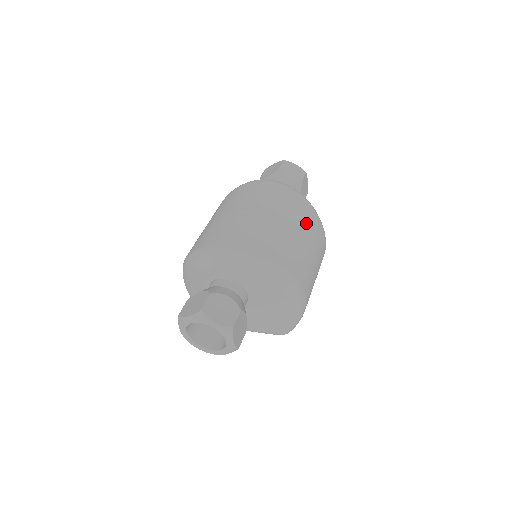
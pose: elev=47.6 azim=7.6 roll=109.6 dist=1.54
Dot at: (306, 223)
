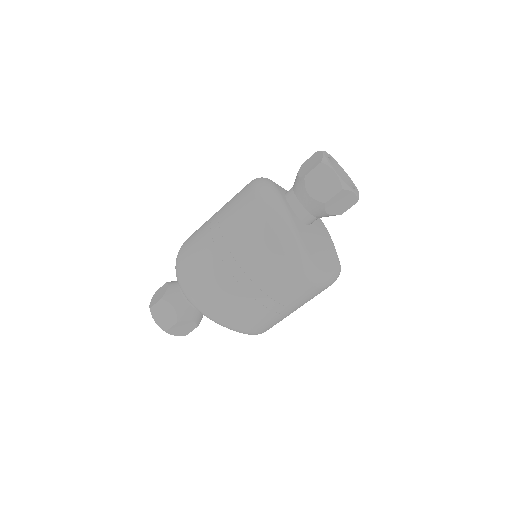
Dot at: (270, 275)
